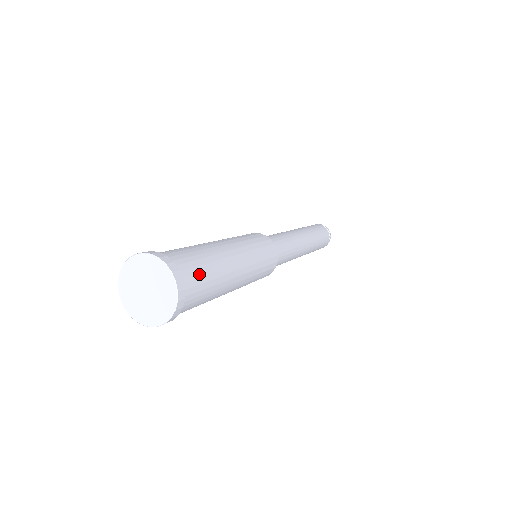
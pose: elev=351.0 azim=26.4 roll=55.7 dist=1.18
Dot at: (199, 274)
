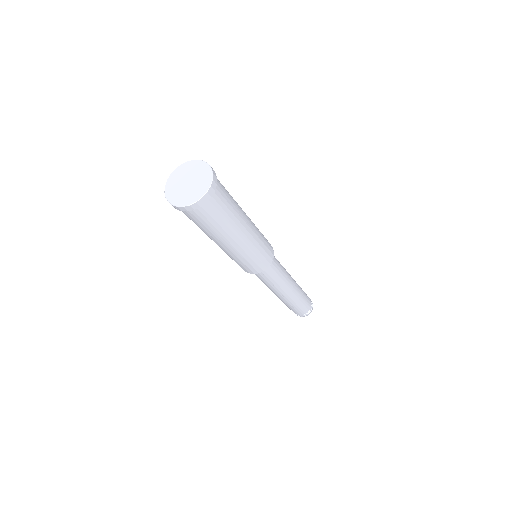
Dot at: occluded
